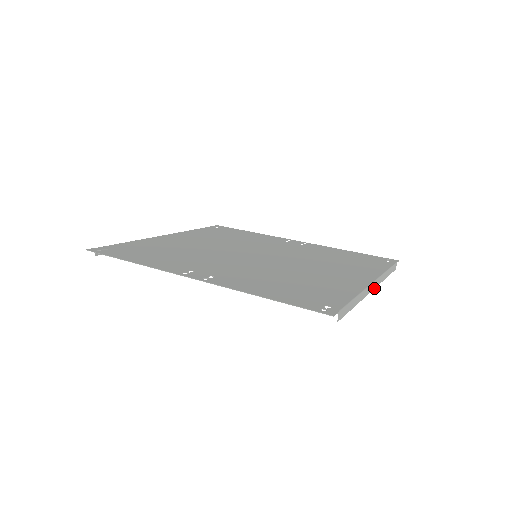
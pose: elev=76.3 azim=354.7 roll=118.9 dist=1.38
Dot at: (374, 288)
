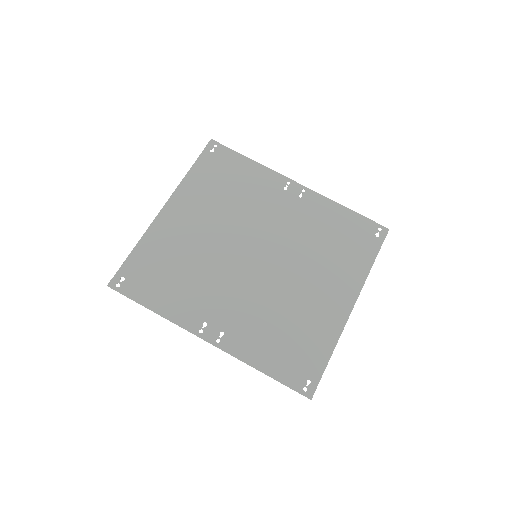
Dot at: occluded
